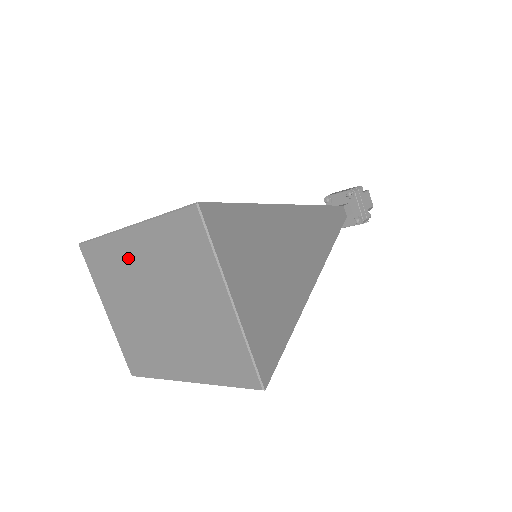
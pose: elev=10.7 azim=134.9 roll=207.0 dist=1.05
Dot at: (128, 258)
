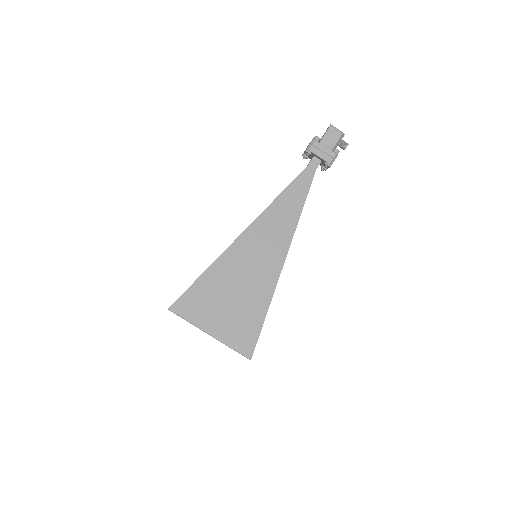
Dot at: occluded
